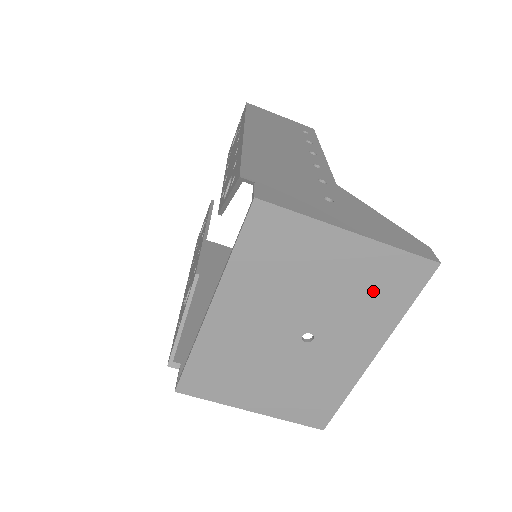
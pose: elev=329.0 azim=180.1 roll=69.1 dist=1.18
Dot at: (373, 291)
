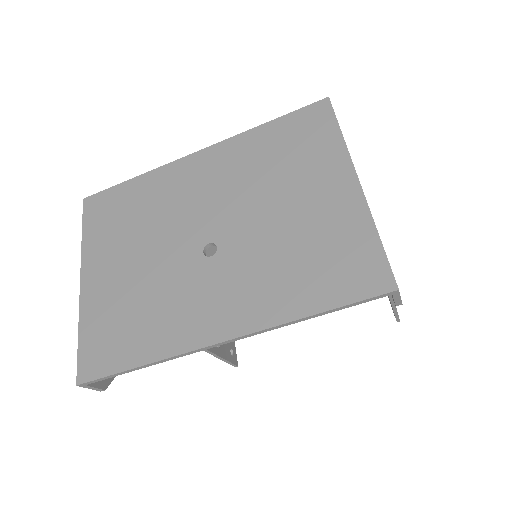
Dot at: (310, 257)
